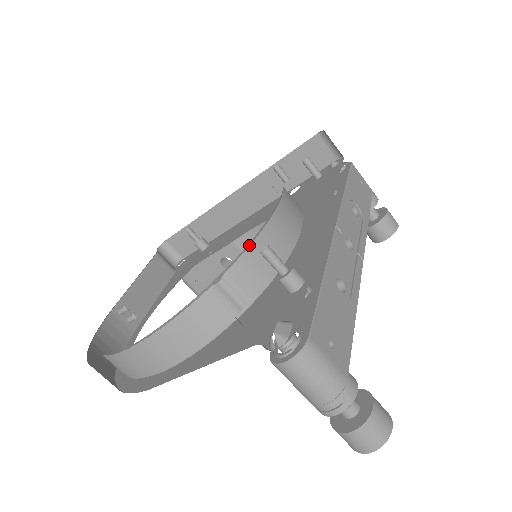
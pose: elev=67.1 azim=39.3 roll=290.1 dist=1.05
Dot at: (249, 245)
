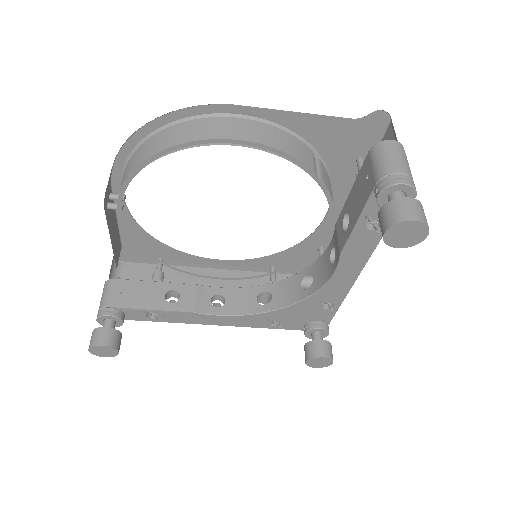
Dot at: (329, 177)
